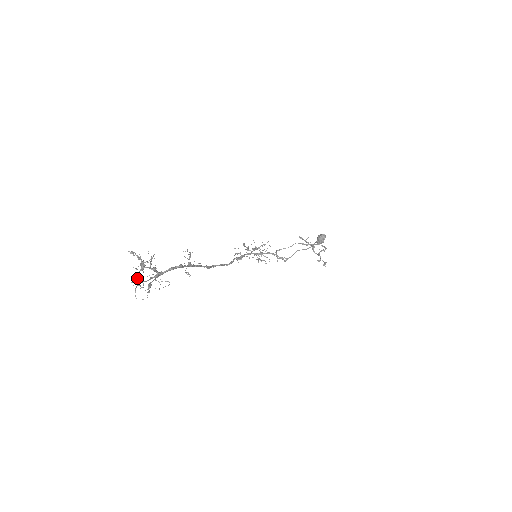
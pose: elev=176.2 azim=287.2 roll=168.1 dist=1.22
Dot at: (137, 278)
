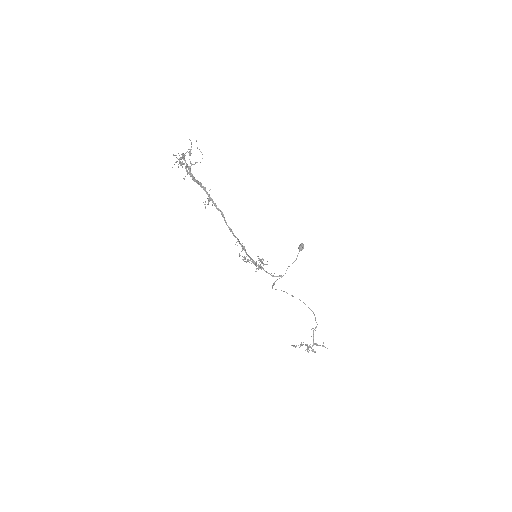
Dot at: occluded
